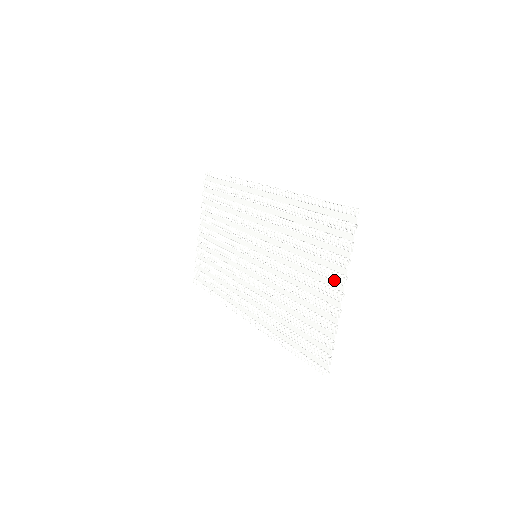
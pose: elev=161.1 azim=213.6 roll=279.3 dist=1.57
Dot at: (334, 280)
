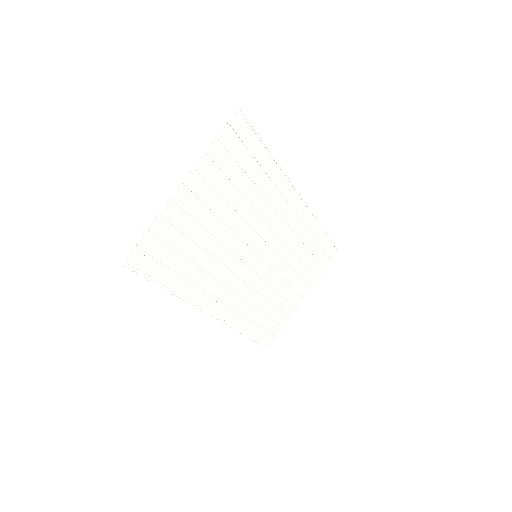
Dot at: (196, 179)
